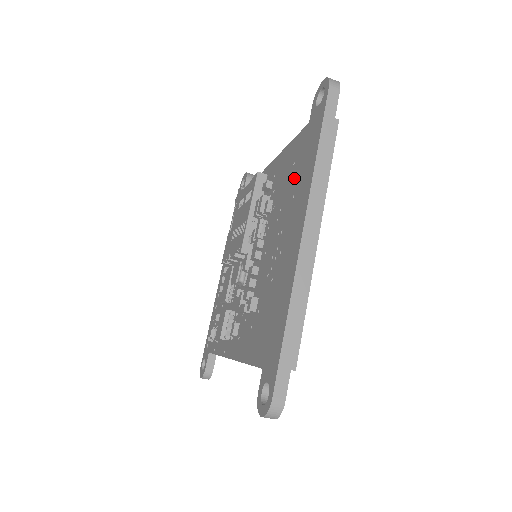
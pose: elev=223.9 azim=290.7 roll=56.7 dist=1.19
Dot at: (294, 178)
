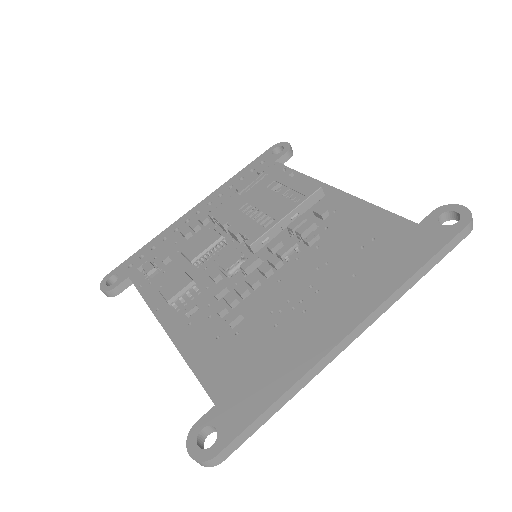
Dot at: (366, 256)
